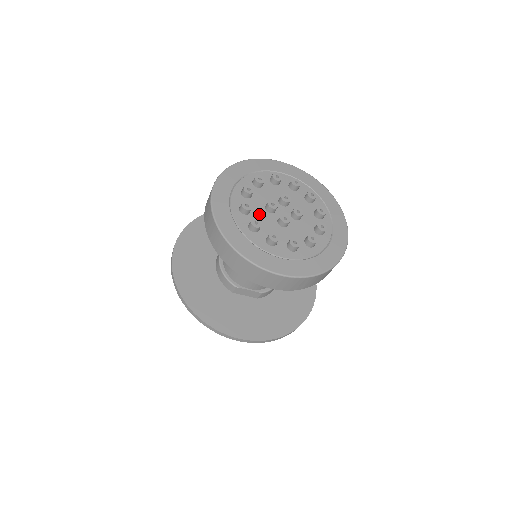
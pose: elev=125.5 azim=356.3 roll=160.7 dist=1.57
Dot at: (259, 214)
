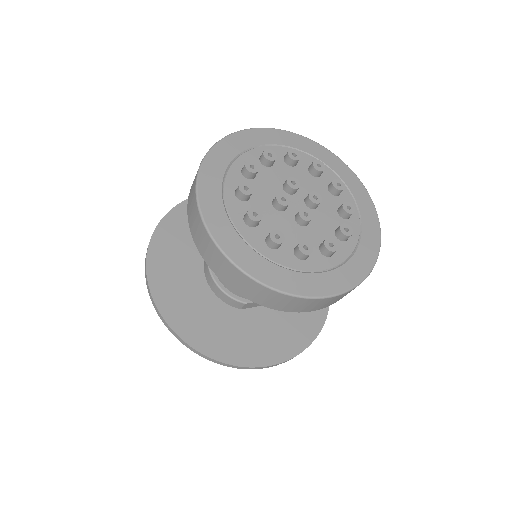
Dot at: (270, 219)
